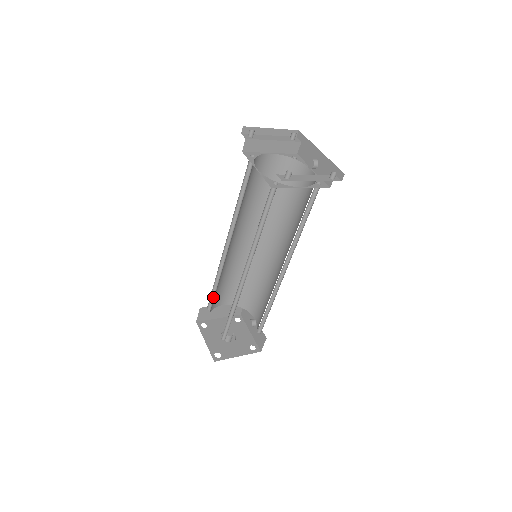
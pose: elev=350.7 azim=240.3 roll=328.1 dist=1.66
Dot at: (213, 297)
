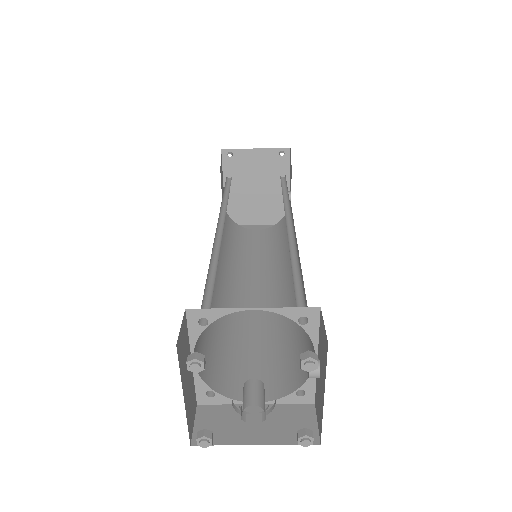
Dot at: (218, 365)
